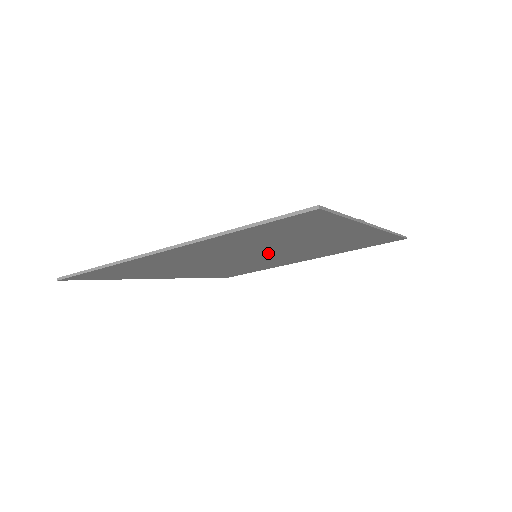
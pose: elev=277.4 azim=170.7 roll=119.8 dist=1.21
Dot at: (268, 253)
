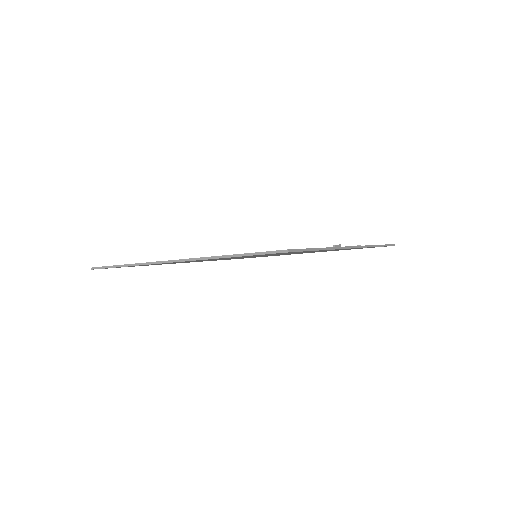
Dot at: occluded
